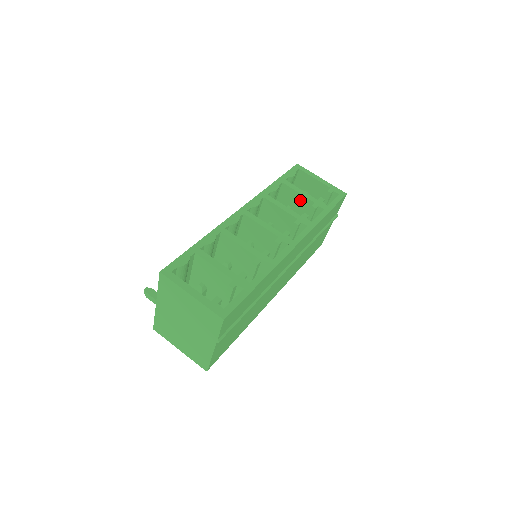
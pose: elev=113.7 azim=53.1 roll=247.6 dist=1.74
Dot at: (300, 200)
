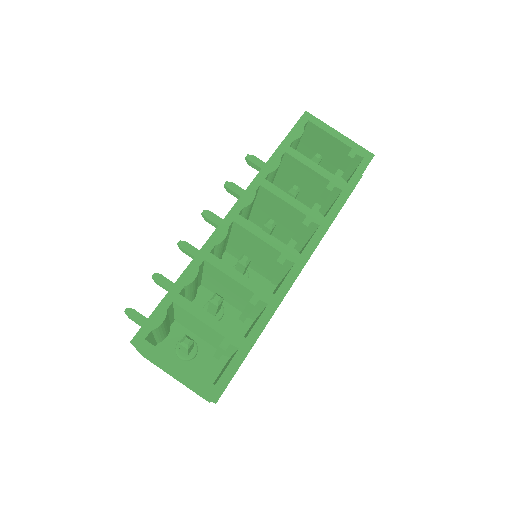
Dot at: (310, 174)
